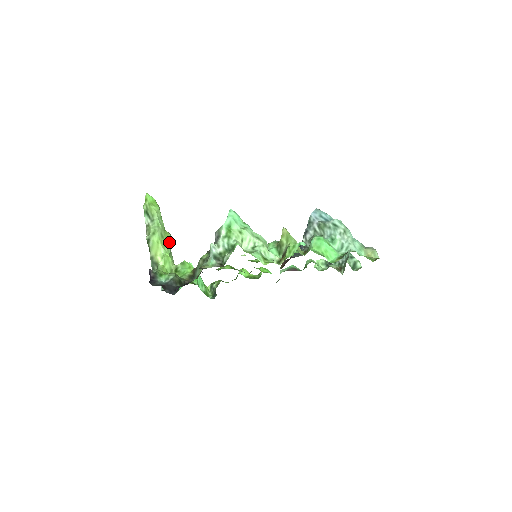
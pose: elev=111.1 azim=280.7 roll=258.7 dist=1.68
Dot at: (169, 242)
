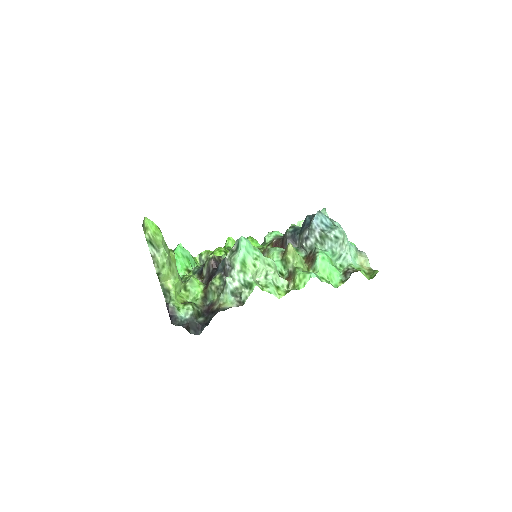
Dot at: (175, 264)
